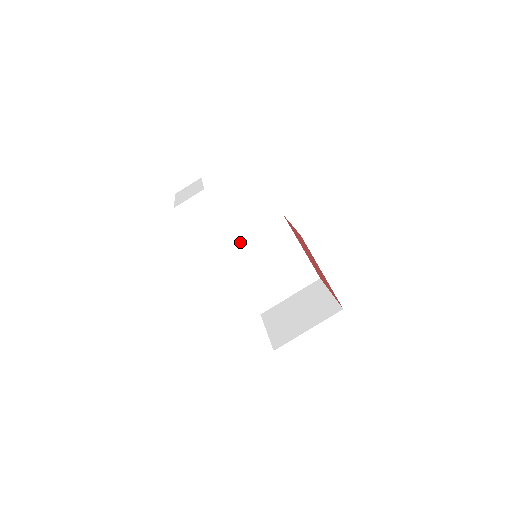
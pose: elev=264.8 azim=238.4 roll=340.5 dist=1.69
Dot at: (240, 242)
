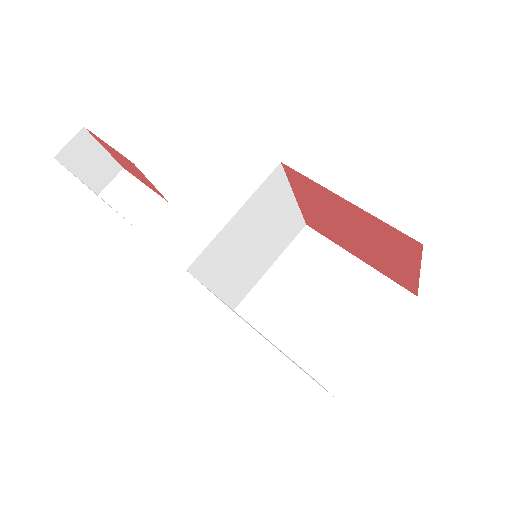
Dot at: (259, 284)
